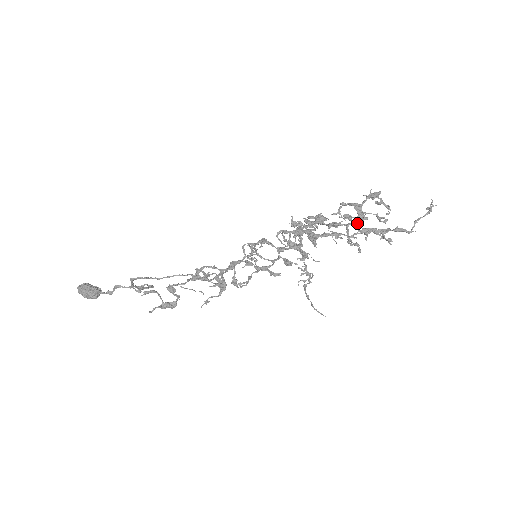
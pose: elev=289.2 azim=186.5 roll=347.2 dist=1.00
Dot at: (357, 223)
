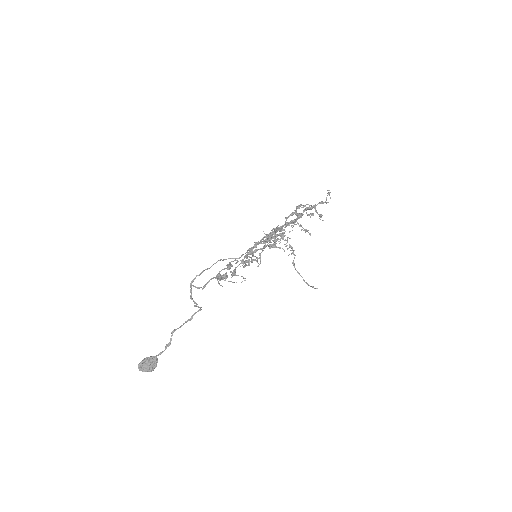
Dot at: (299, 218)
